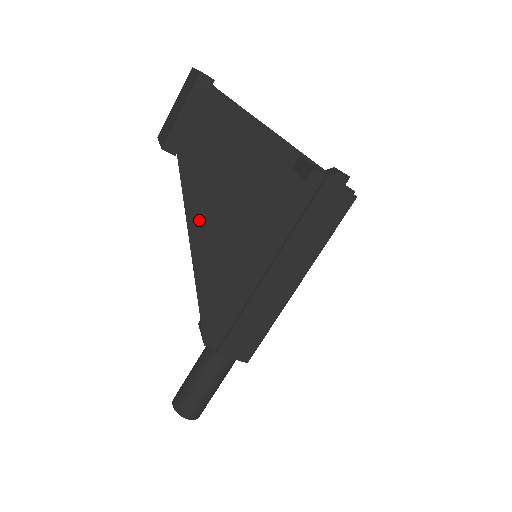
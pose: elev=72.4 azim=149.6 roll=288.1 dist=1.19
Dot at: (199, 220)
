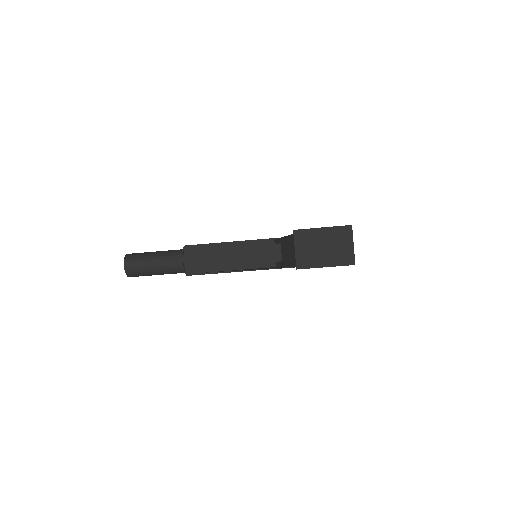
Dot at: occluded
